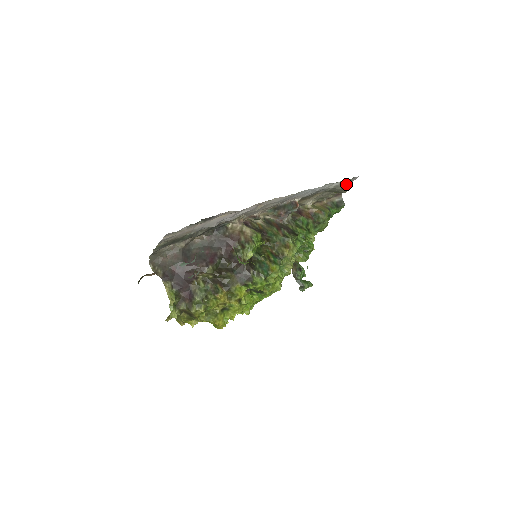
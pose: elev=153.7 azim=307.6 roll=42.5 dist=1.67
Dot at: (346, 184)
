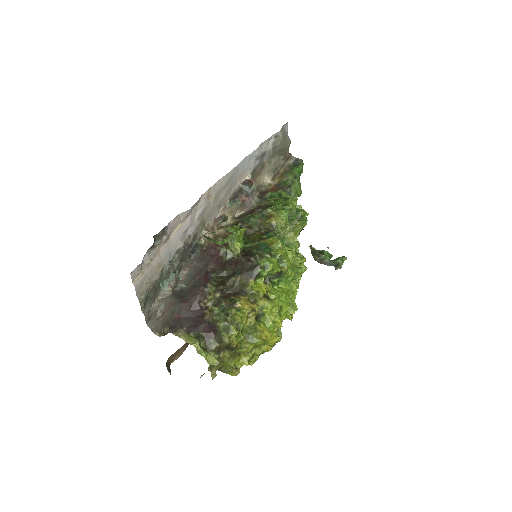
Dot at: (280, 135)
